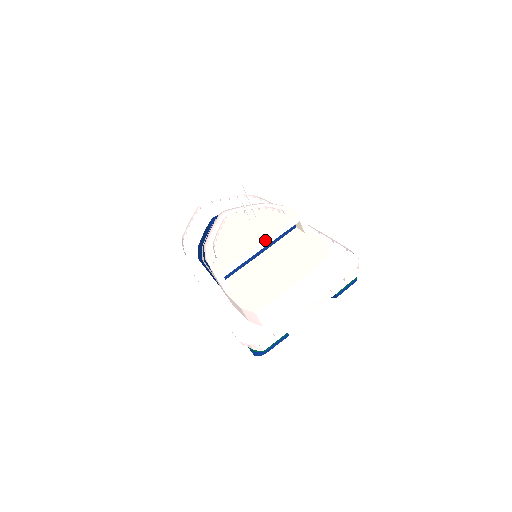
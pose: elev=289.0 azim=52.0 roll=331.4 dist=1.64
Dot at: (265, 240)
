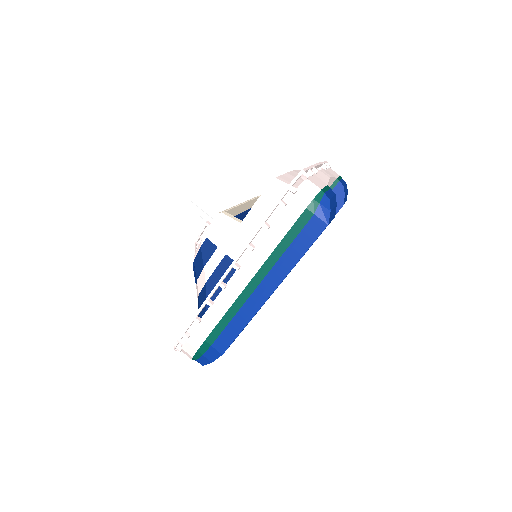
Dot at: occluded
